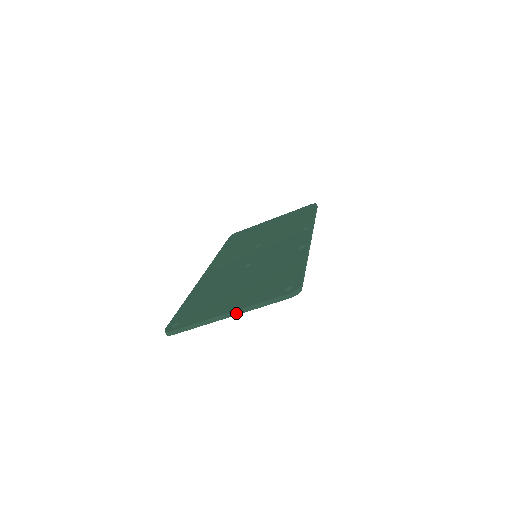
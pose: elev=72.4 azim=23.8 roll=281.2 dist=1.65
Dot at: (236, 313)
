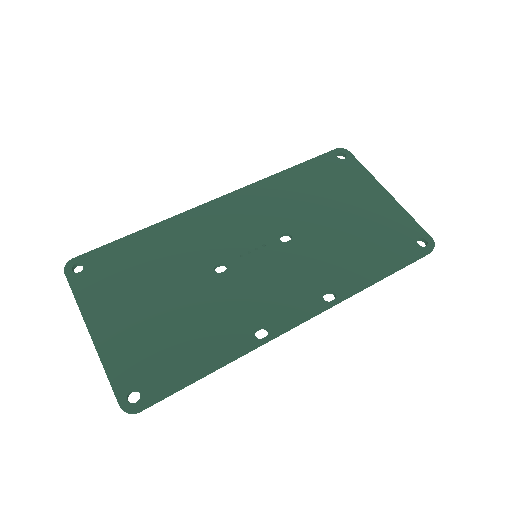
Dot at: (94, 344)
